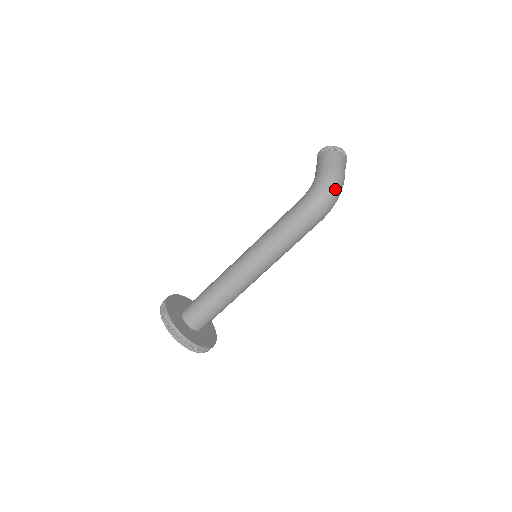
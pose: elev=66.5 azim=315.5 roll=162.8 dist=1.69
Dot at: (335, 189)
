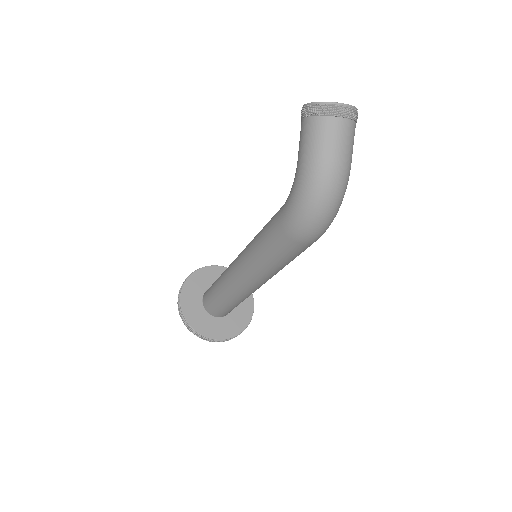
Dot at: (326, 203)
